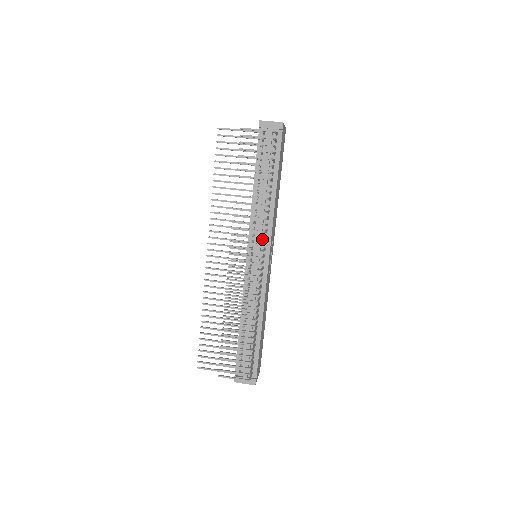
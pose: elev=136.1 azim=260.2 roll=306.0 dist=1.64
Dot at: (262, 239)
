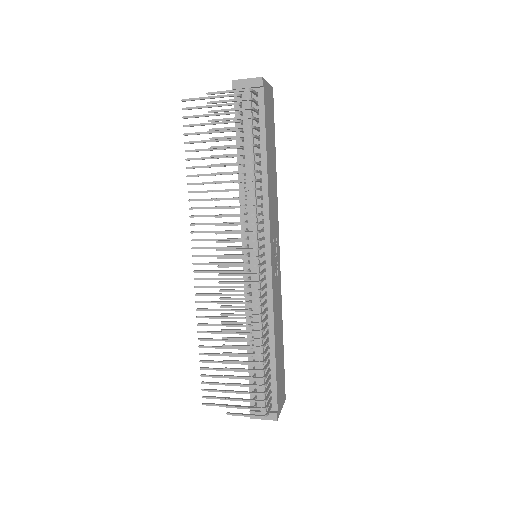
Dot at: (258, 233)
